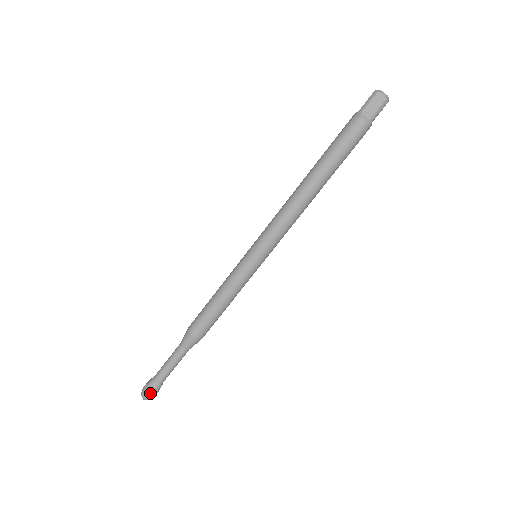
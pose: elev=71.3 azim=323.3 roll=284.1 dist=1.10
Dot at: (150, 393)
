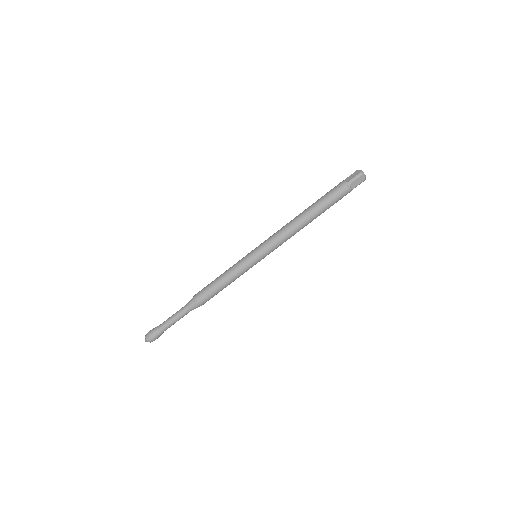
Dot at: (150, 333)
